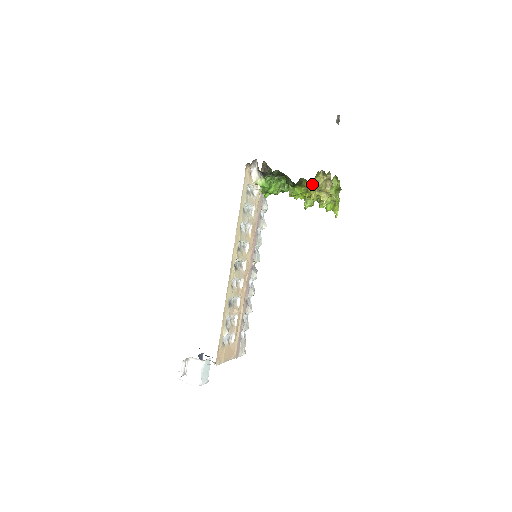
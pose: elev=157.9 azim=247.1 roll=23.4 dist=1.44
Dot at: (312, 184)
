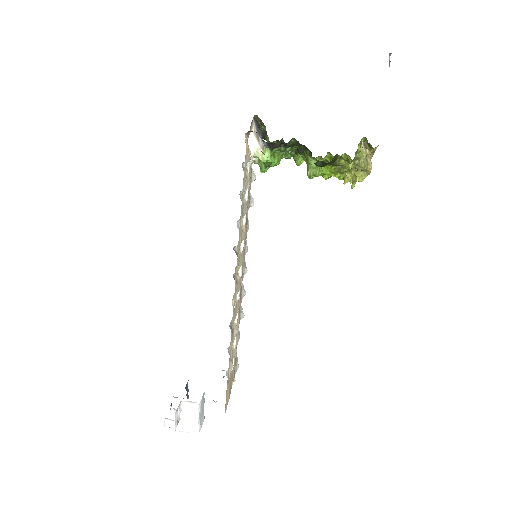
Dot at: (352, 164)
